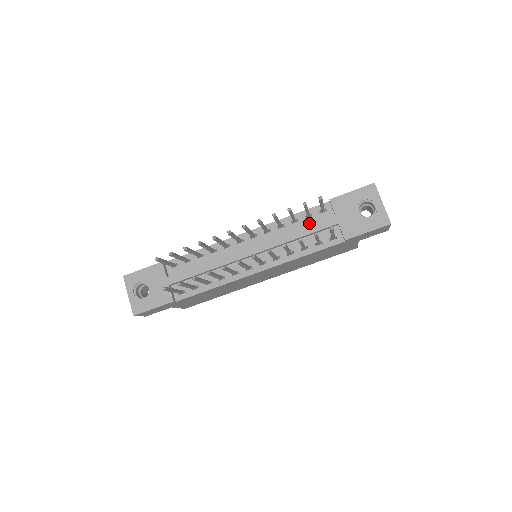
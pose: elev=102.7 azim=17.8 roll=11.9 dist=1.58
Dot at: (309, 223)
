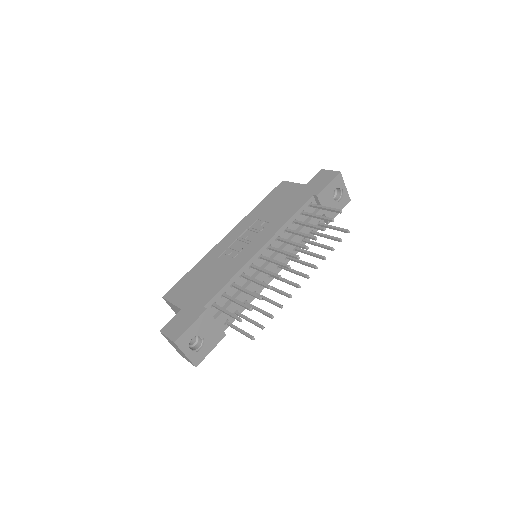
Dot at: (303, 219)
